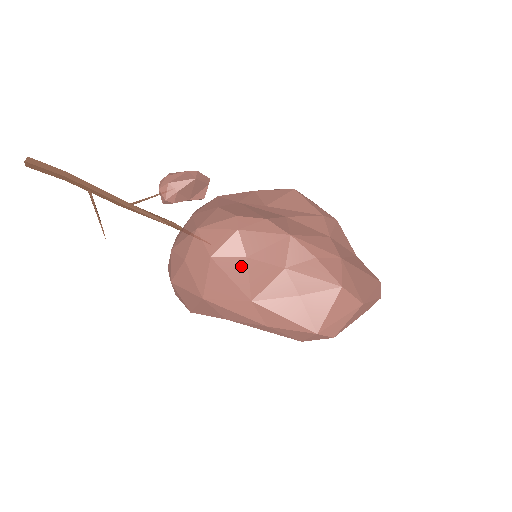
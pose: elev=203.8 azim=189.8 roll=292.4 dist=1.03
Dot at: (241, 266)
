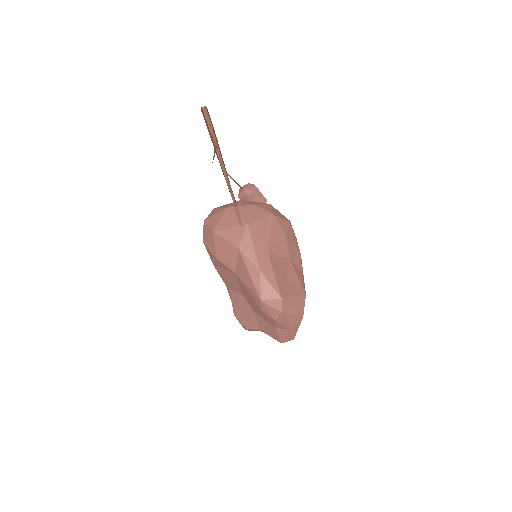
Dot at: (280, 234)
